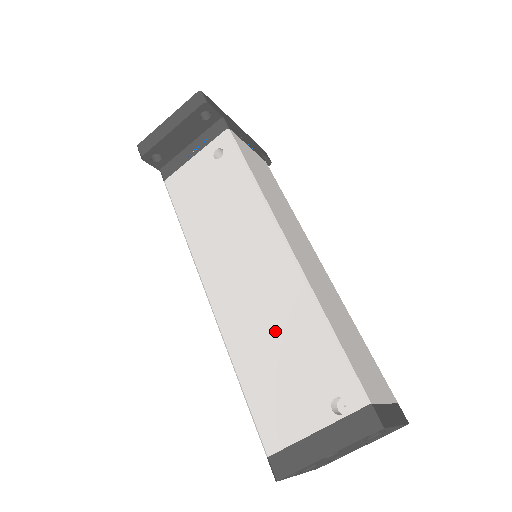
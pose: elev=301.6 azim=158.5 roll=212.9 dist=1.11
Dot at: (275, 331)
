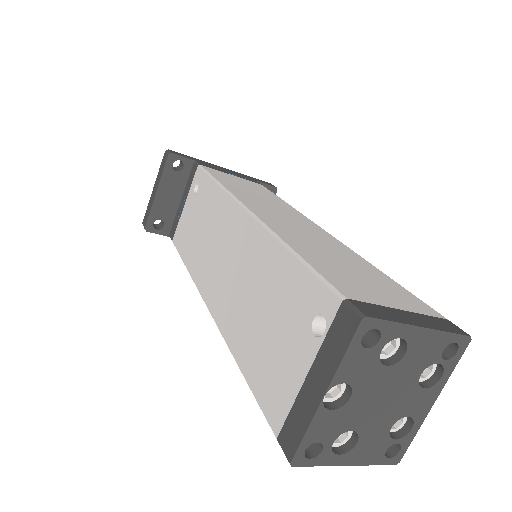
Dot at: (254, 295)
